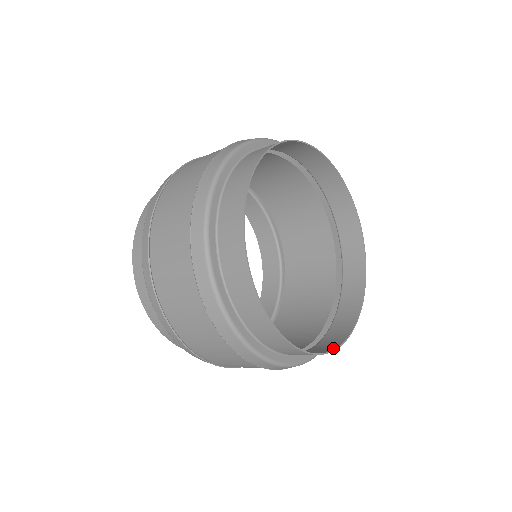
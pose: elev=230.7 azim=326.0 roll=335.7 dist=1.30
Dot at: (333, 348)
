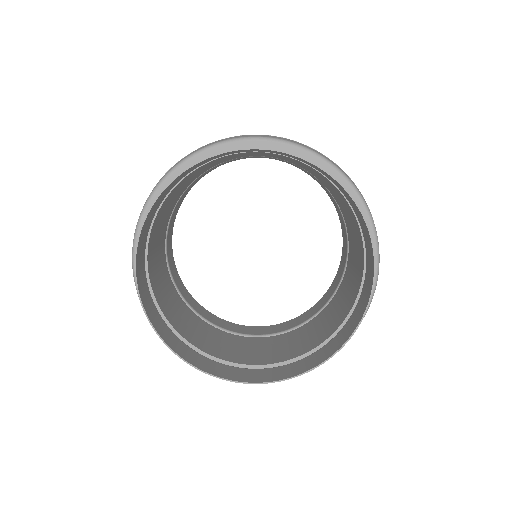
Dot at: (342, 343)
